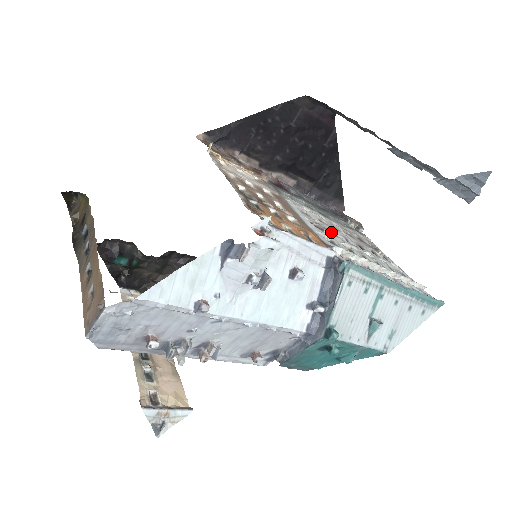
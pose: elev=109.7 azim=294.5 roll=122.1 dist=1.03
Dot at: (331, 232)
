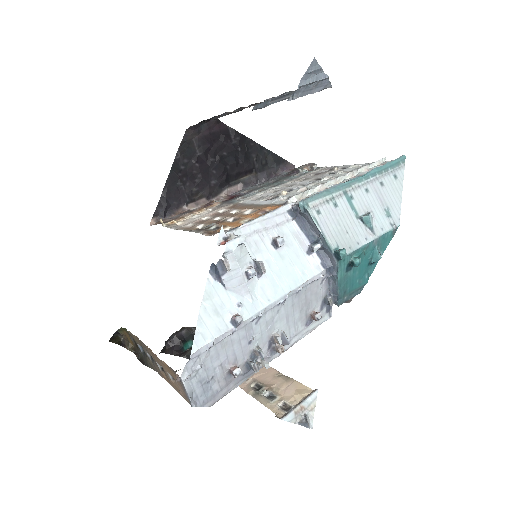
Dot at: (284, 192)
